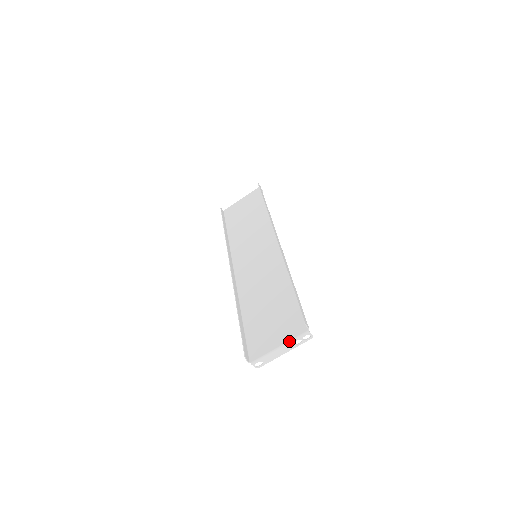
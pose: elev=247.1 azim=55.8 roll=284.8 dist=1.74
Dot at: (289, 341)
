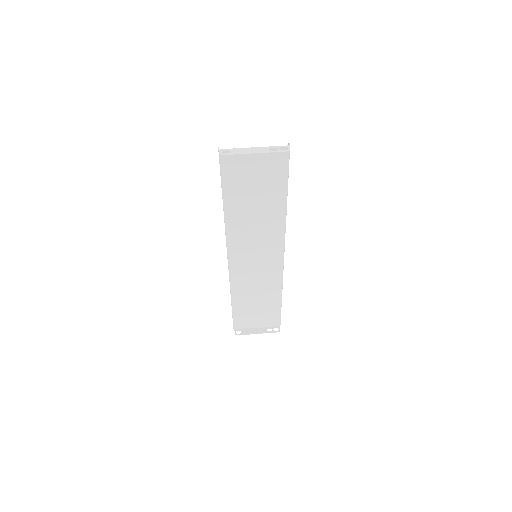
Dot at: (266, 147)
